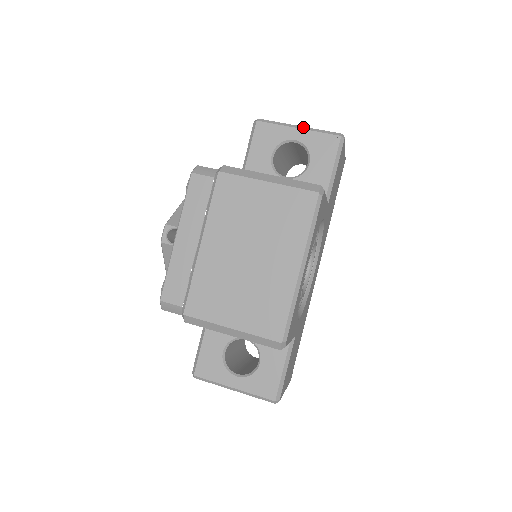
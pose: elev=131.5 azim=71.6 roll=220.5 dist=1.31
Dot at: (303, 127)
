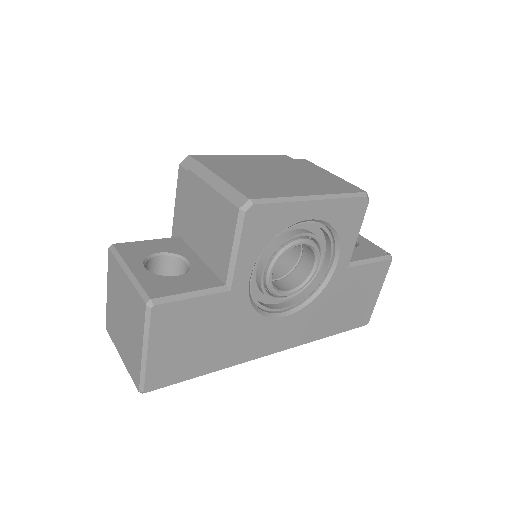
Dot at: (366, 239)
